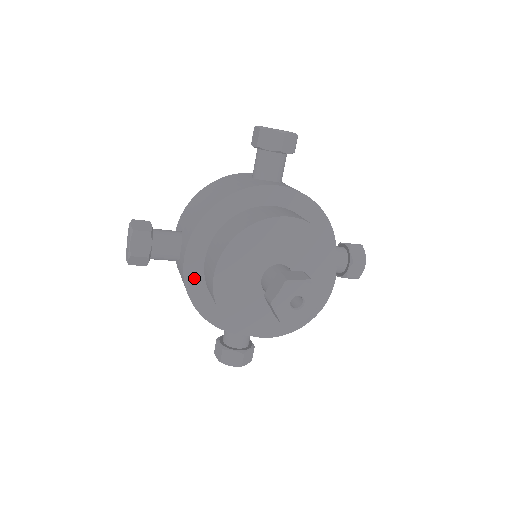
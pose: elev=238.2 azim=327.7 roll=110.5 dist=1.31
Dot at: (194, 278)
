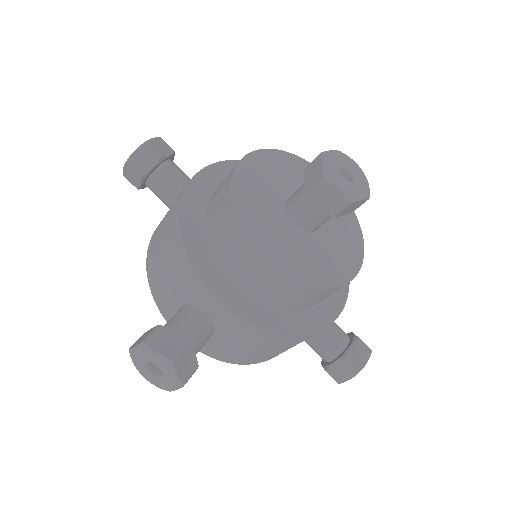
Dot at: (198, 191)
